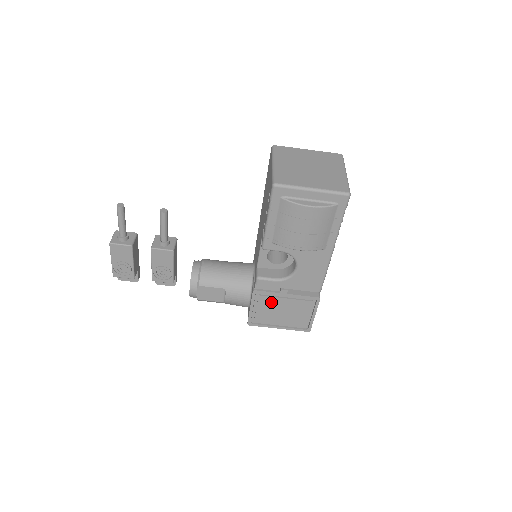
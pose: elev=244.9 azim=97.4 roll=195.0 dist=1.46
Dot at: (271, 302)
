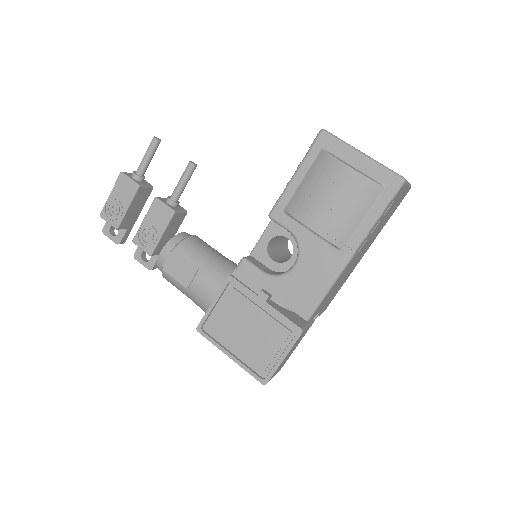
Dot at: (241, 306)
